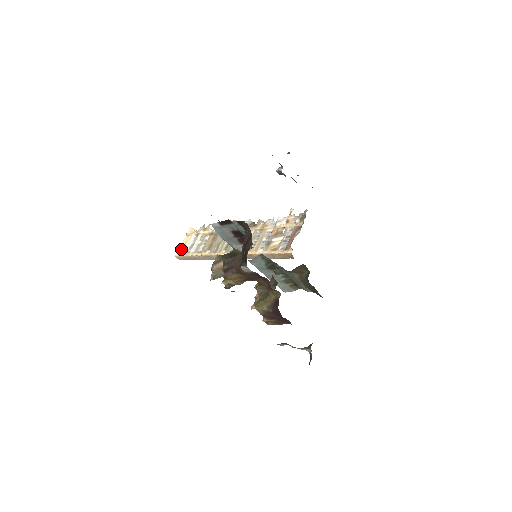
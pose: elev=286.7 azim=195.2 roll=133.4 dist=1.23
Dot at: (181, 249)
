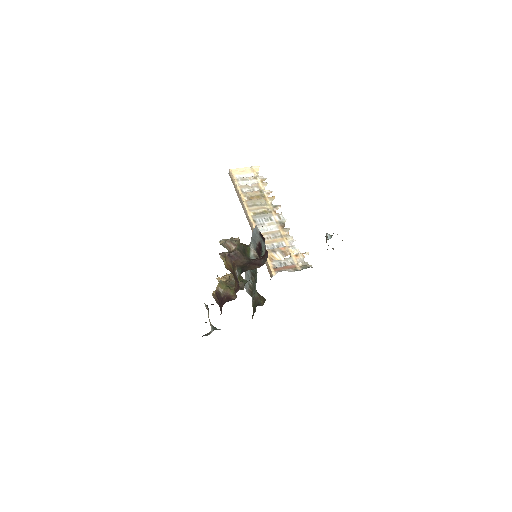
Dot at: (237, 170)
